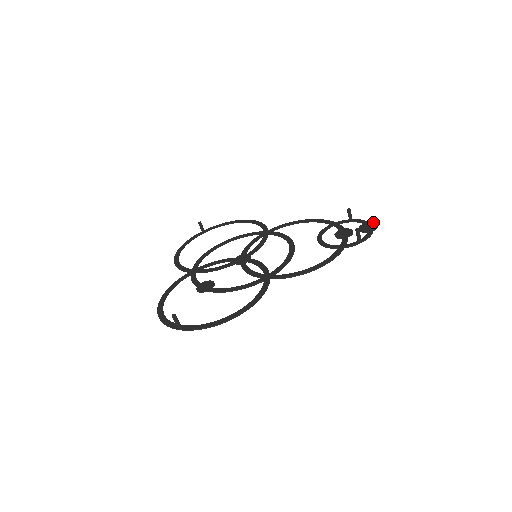
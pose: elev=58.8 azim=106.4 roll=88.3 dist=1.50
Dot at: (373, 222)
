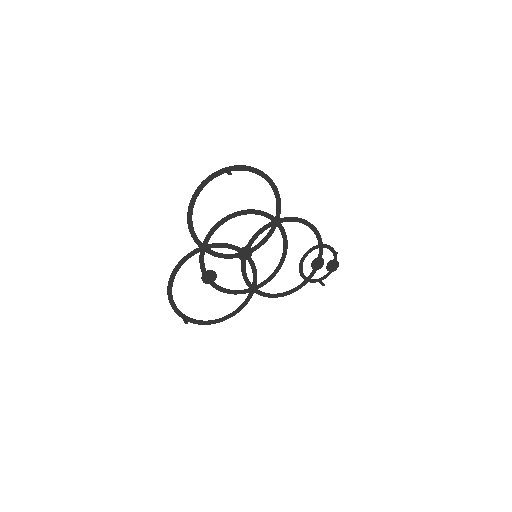
Dot at: occluded
